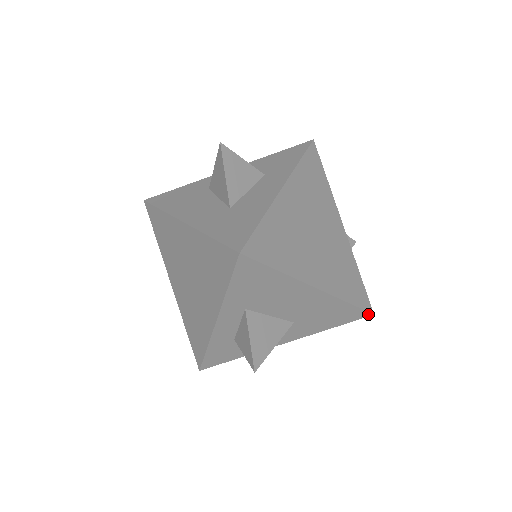
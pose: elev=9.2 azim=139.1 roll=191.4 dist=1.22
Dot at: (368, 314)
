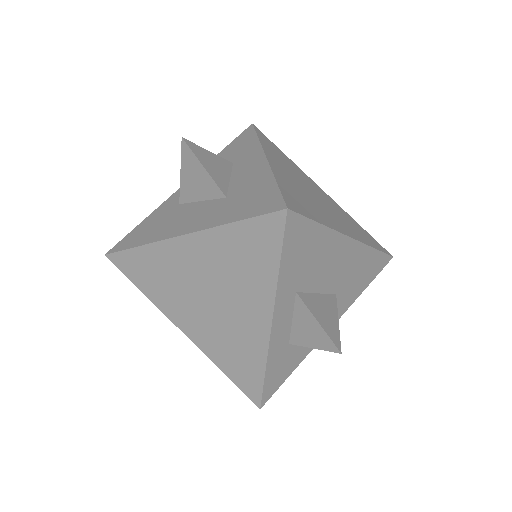
Dot at: (389, 258)
